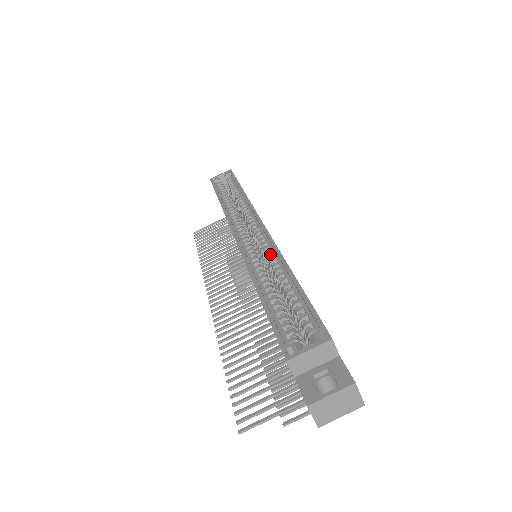
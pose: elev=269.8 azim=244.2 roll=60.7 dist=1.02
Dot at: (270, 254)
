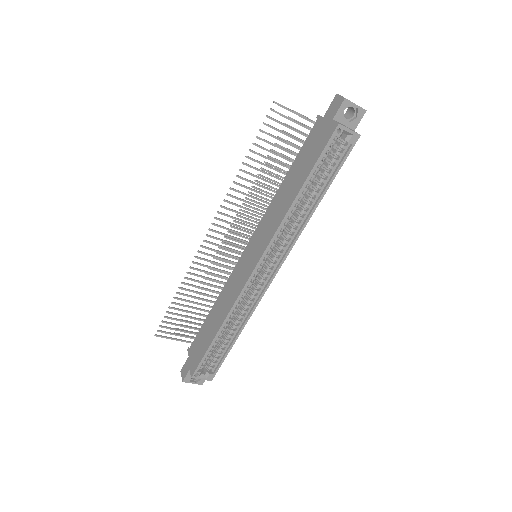
Dot at: (249, 307)
